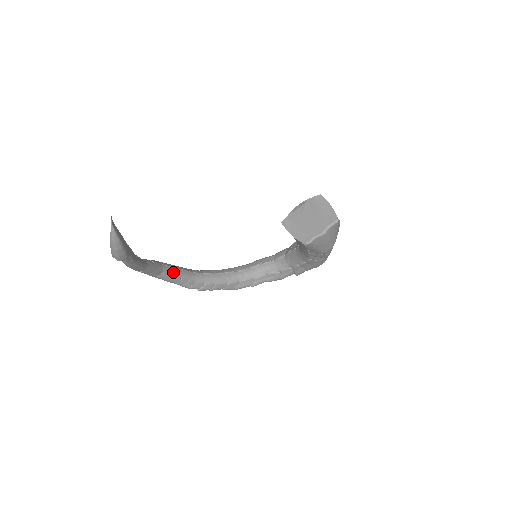
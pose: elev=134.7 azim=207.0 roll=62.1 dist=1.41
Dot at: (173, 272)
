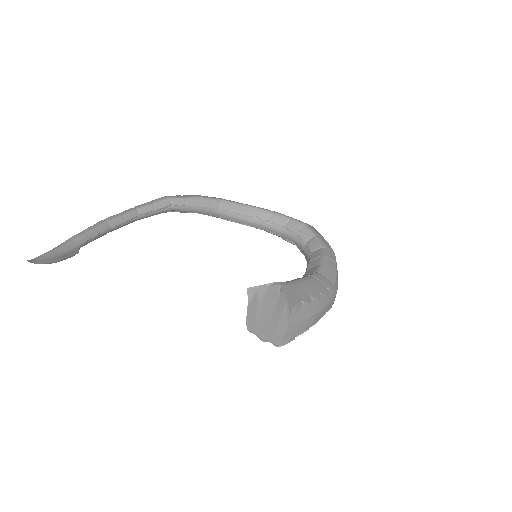
Dot at: (186, 210)
